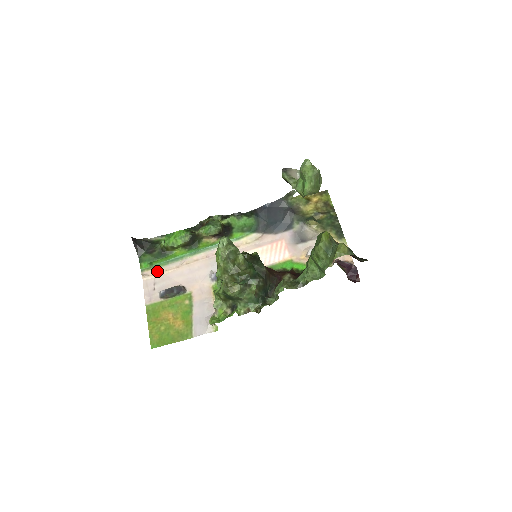
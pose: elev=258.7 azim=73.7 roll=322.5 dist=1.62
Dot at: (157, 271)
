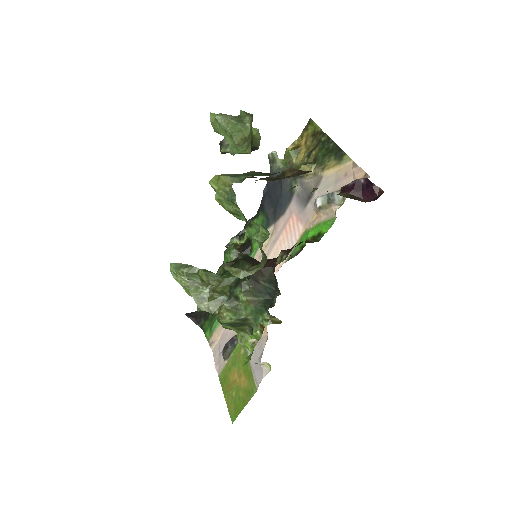
Dot at: (217, 333)
